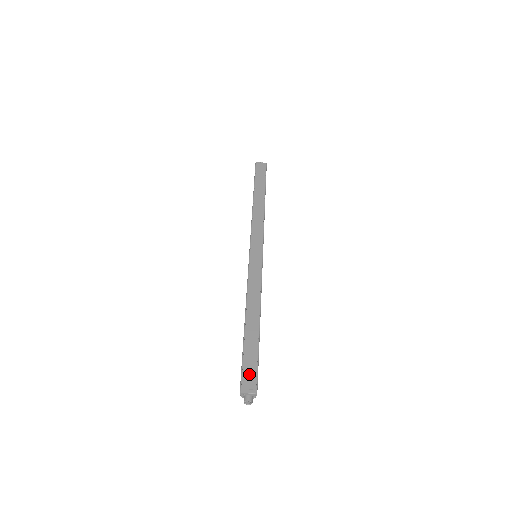
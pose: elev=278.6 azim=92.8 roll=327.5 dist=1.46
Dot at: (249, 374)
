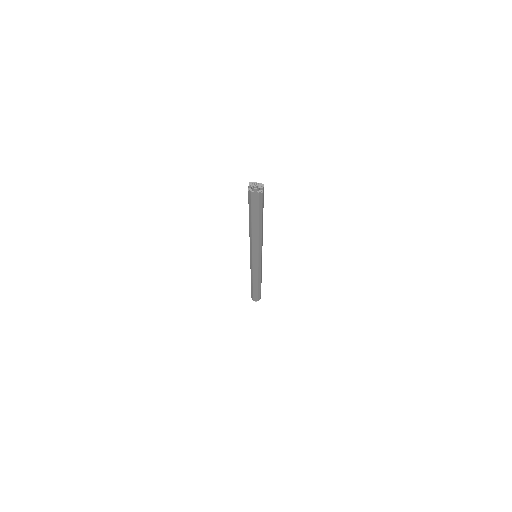
Dot at: occluded
